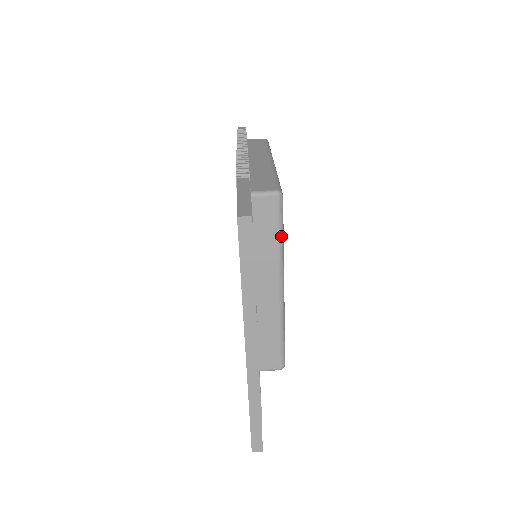
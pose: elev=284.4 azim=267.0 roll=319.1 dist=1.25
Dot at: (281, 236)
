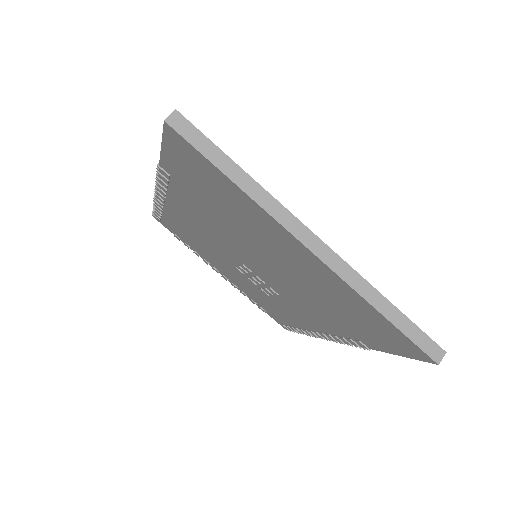
Dot at: occluded
